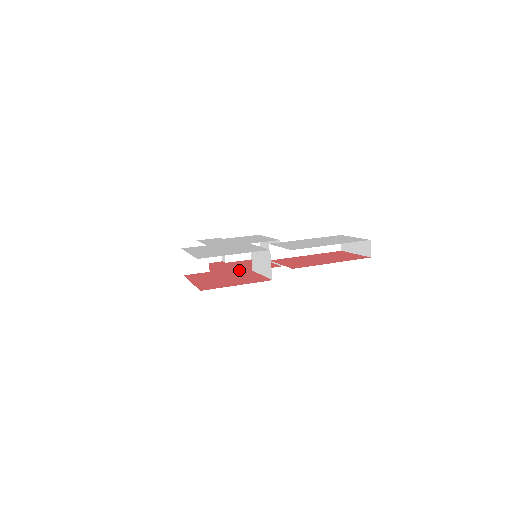
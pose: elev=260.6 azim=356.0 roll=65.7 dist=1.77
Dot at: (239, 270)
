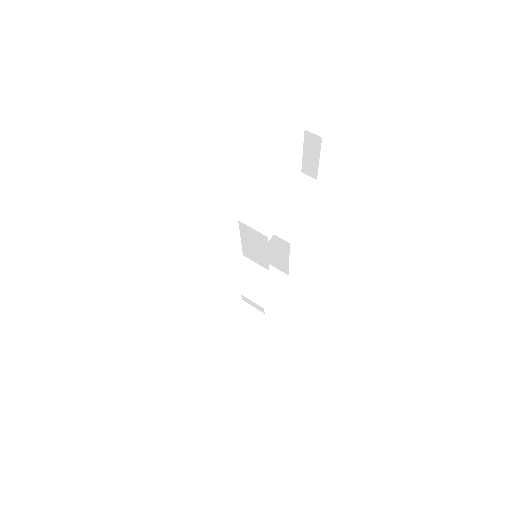
Dot at: occluded
